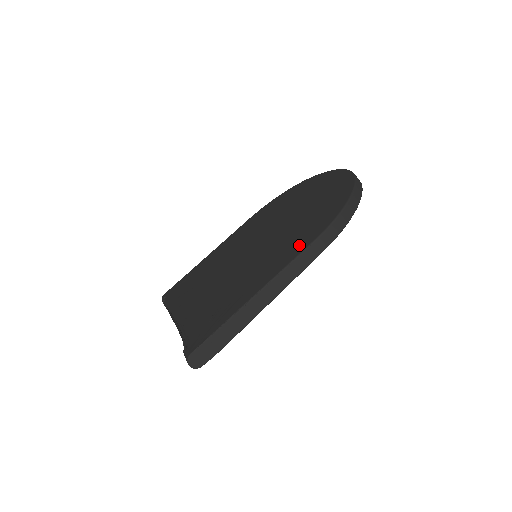
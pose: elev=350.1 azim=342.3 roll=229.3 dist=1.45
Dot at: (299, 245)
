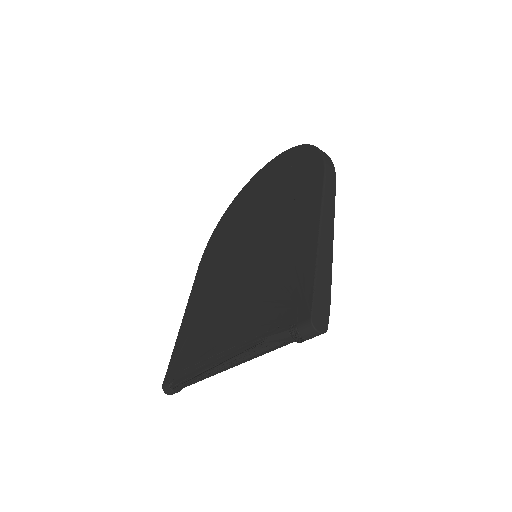
Dot at: (312, 190)
